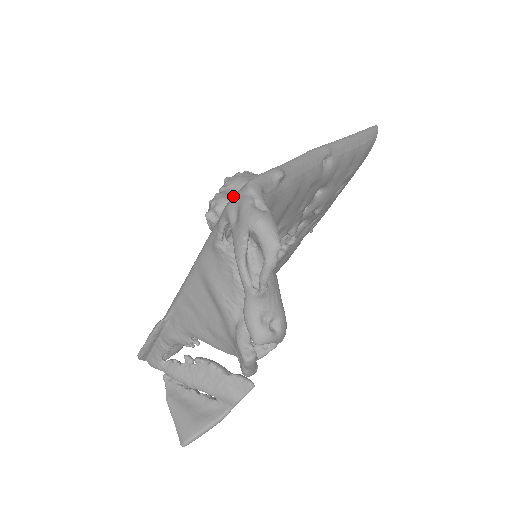
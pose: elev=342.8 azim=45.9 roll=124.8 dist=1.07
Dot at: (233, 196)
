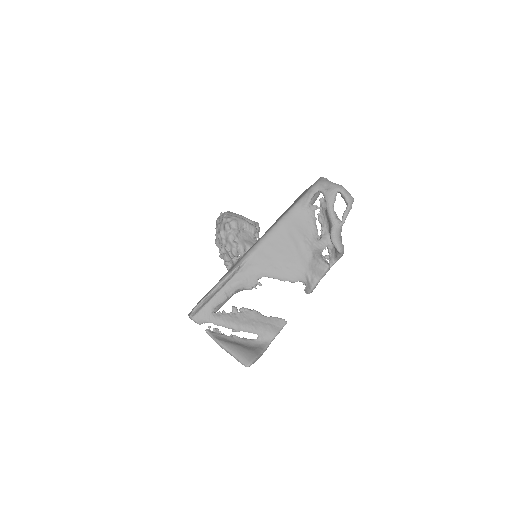
Dot at: (318, 181)
